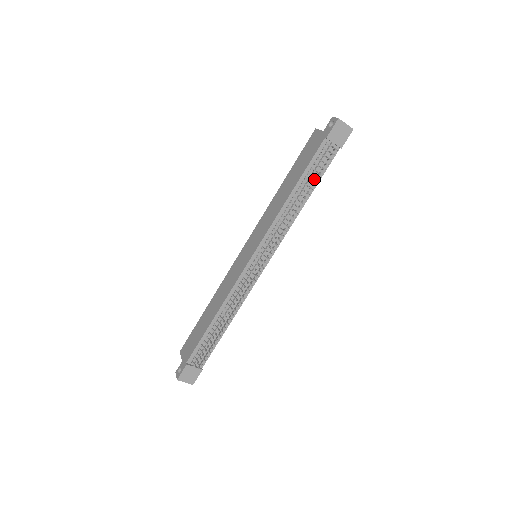
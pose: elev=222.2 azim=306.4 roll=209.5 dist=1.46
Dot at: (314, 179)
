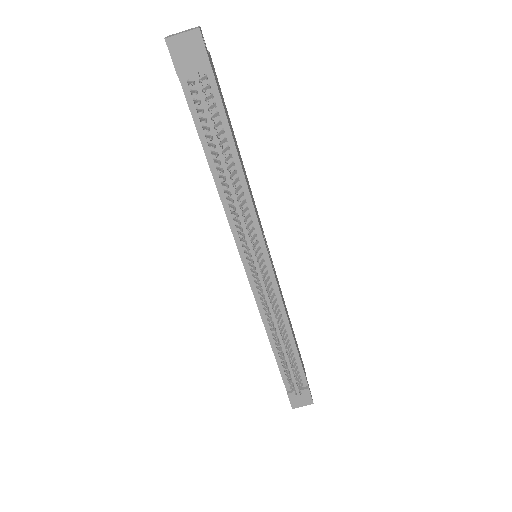
Dot at: (221, 134)
